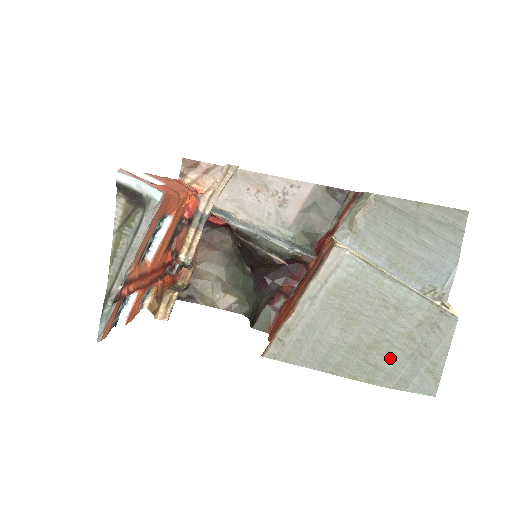
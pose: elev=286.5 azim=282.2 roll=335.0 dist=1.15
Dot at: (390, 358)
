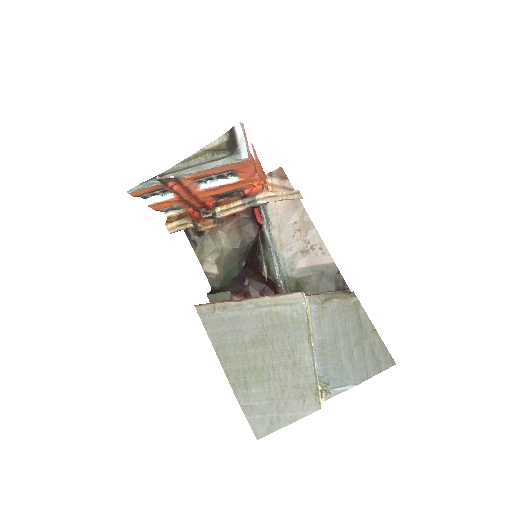
Dot at: (259, 387)
